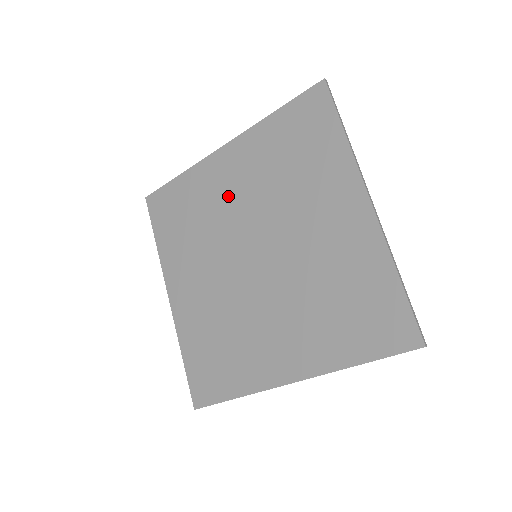
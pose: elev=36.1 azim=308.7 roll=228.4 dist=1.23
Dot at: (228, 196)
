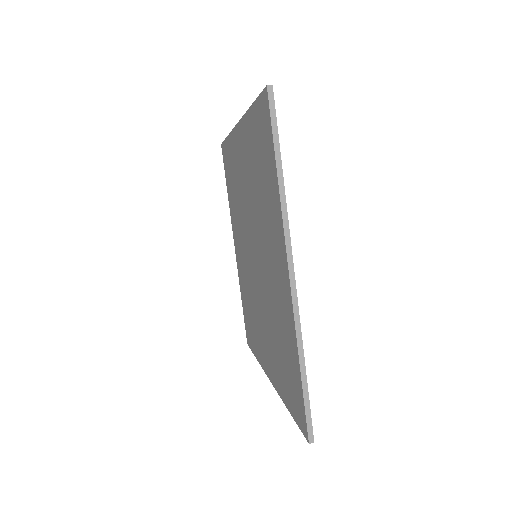
Dot at: (242, 183)
